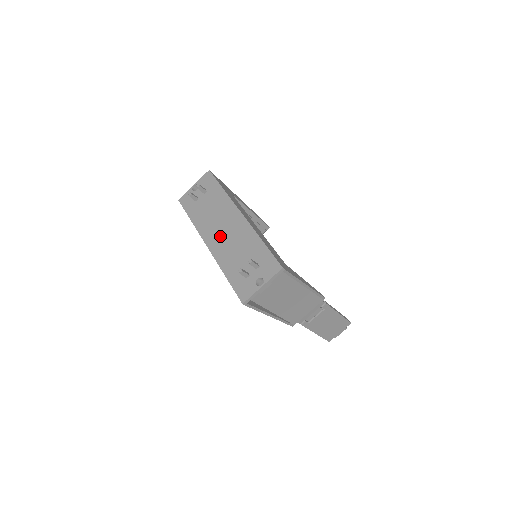
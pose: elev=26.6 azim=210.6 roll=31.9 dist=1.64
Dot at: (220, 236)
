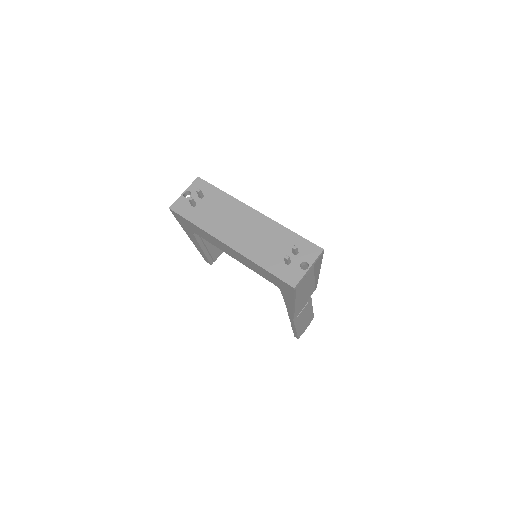
Dot at: (240, 234)
